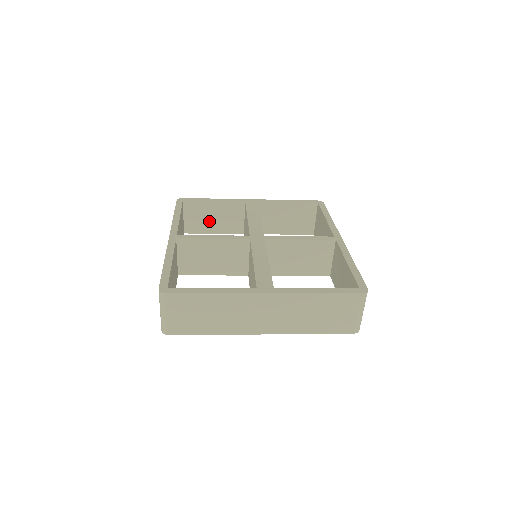
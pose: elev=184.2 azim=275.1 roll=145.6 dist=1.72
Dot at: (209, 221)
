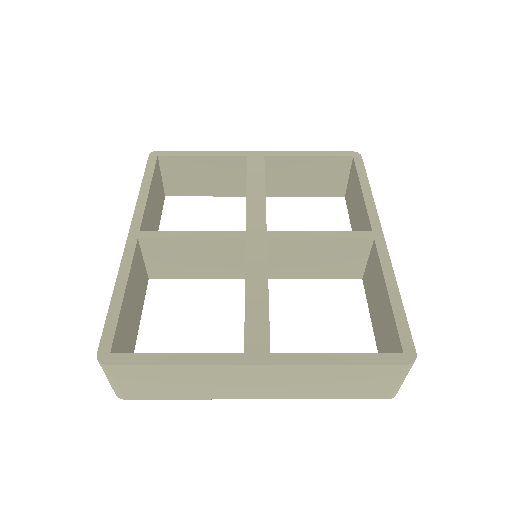
Dot at: (198, 181)
